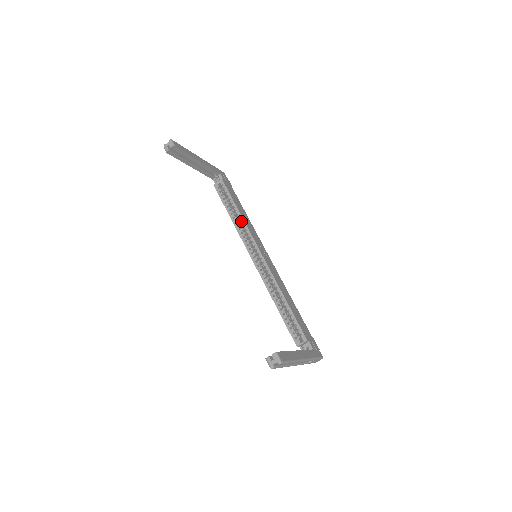
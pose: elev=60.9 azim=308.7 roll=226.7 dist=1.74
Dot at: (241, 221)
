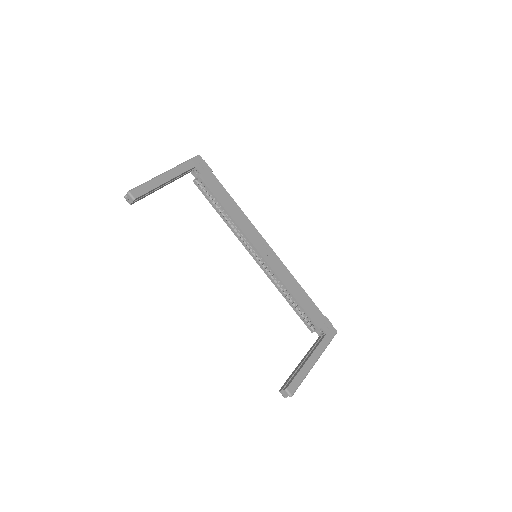
Dot at: occluded
